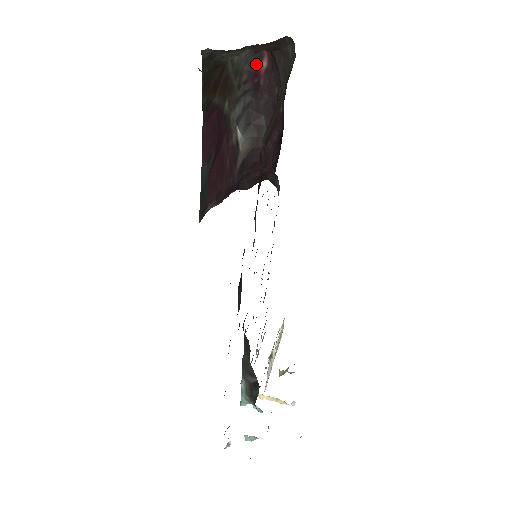
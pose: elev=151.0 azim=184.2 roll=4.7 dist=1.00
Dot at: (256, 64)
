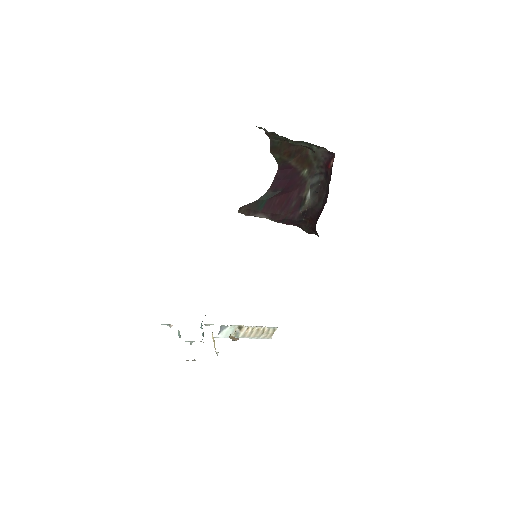
Dot at: (328, 160)
